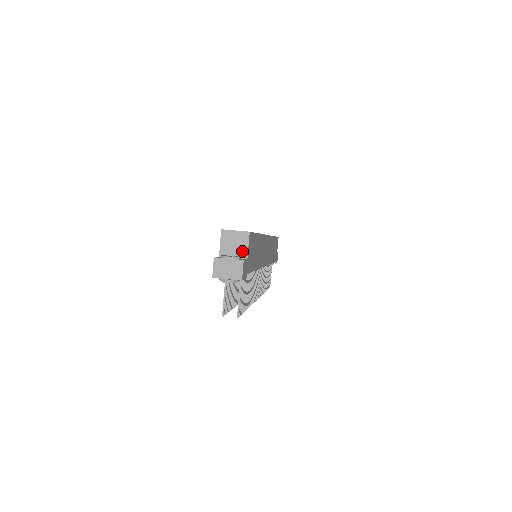
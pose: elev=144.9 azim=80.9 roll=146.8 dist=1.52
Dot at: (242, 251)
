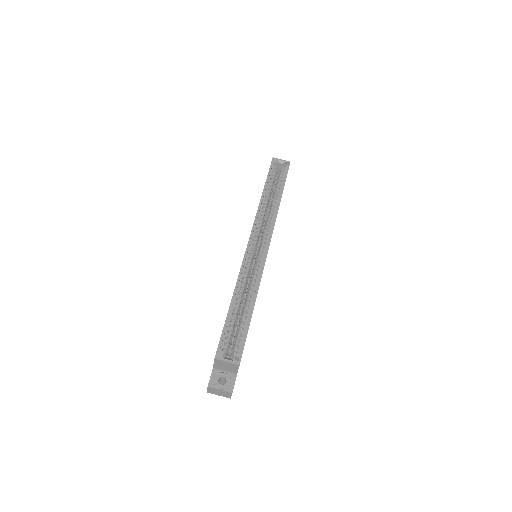
Dot at: (233, 371)
